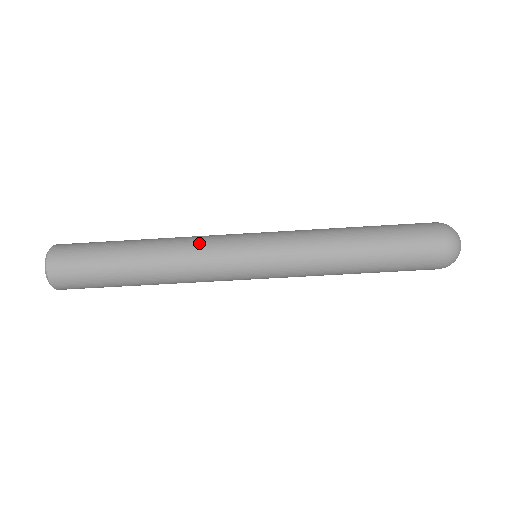
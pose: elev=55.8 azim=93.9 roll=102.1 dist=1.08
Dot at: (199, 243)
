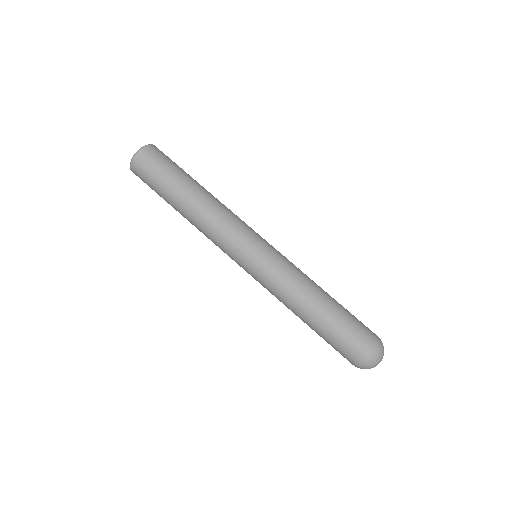
Dot at: (236, 215)
